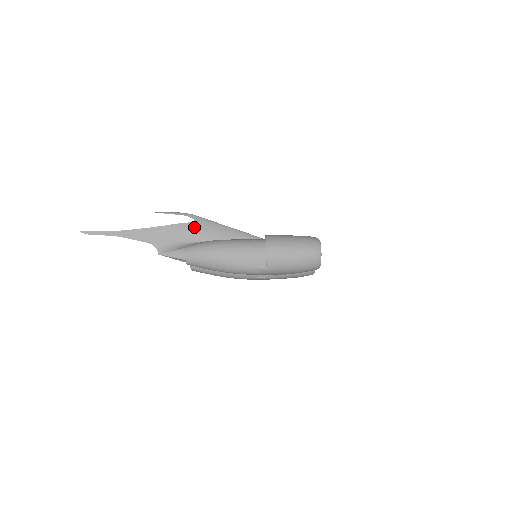
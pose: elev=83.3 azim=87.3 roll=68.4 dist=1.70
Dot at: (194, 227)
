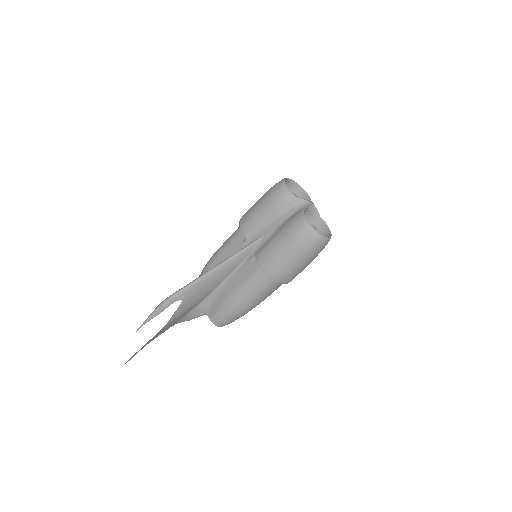
Dot at: (188, 302)
